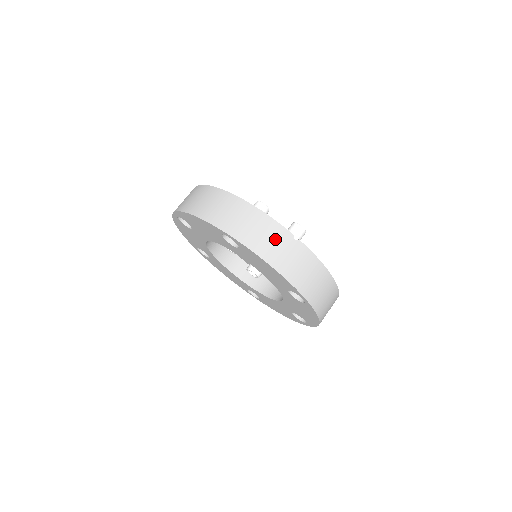
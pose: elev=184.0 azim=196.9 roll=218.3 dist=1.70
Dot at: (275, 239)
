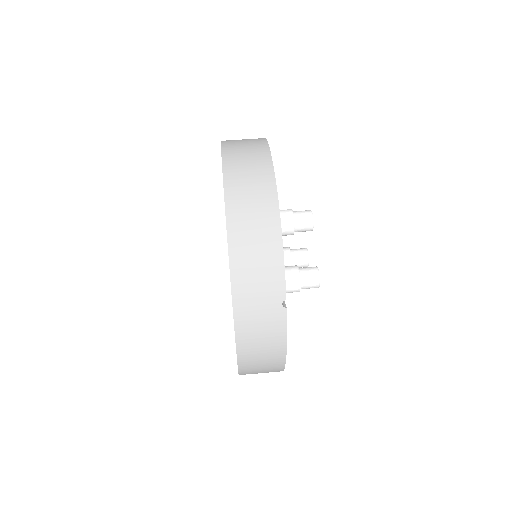
Dot at: (264, 285)
